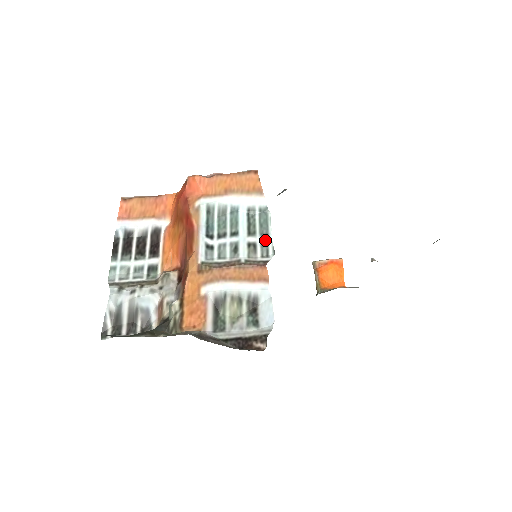
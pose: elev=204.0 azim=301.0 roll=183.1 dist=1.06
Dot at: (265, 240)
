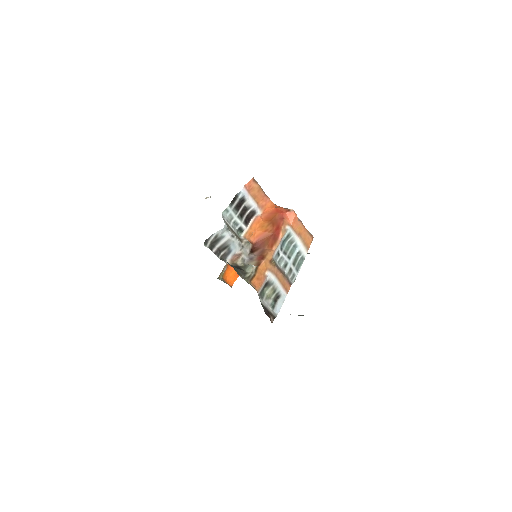
Dot at: (296, 273)
